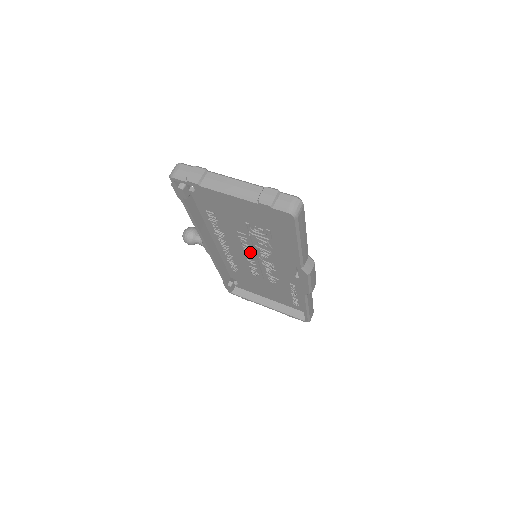
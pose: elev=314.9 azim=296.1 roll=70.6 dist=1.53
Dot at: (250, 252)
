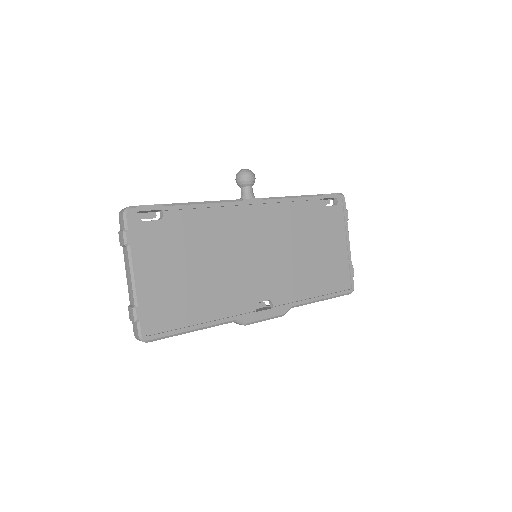
Dot at: occluded
